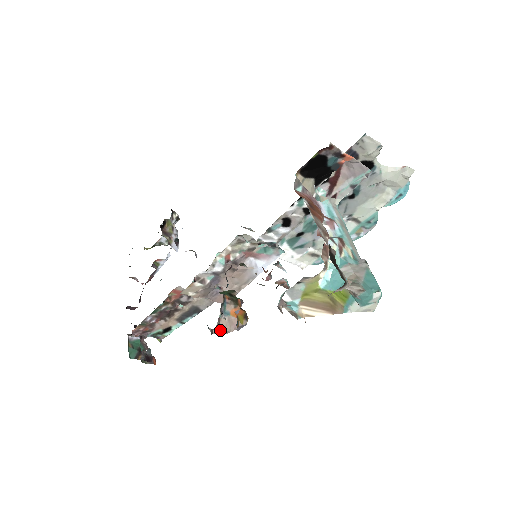
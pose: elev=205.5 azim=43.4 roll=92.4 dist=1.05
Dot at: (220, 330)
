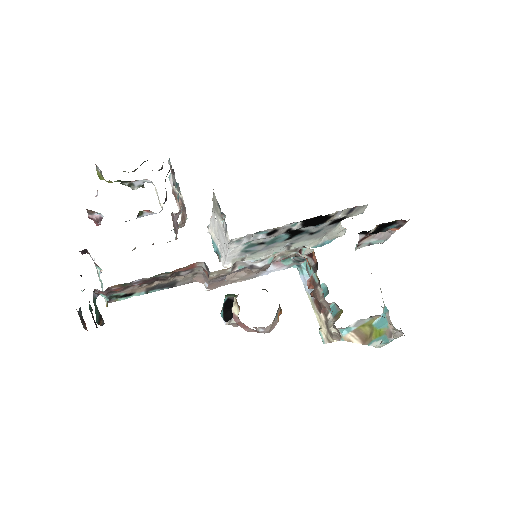
Dot at: (266, 329)
